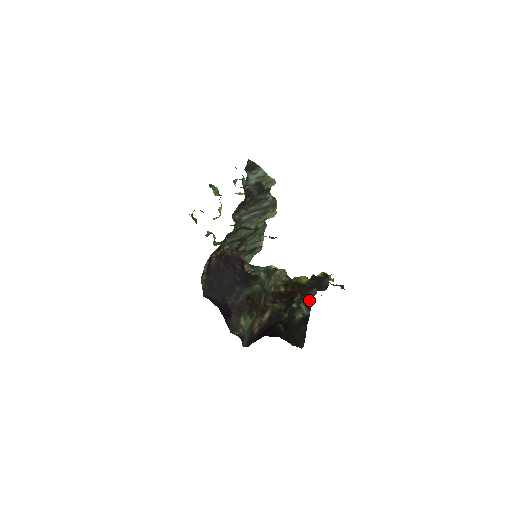
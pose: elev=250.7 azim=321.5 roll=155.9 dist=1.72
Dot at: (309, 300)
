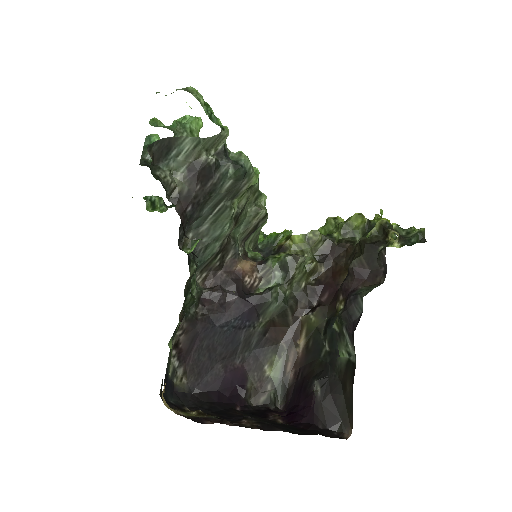
Dot at: (352, 327)
